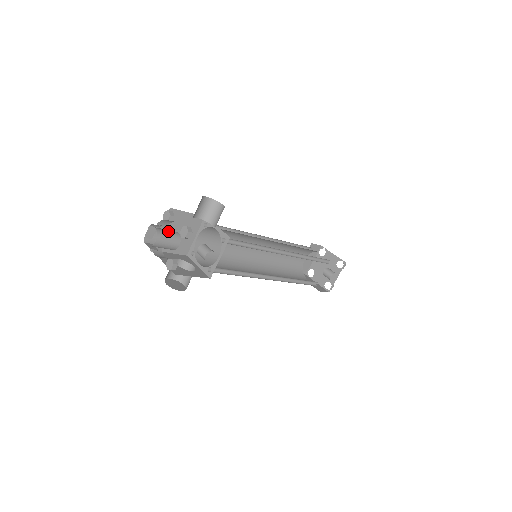
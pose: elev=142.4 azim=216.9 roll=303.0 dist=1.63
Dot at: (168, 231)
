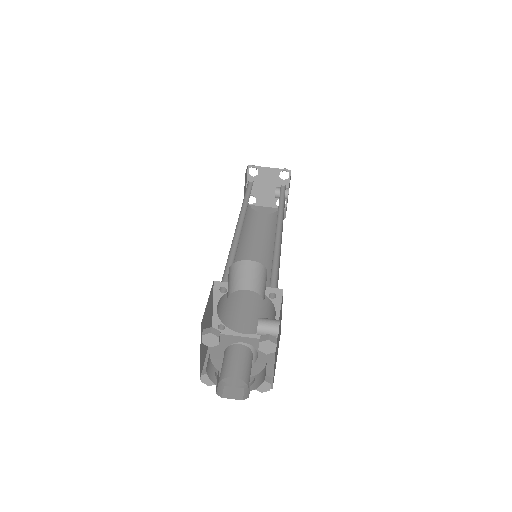
Dot at: (239, 360)
